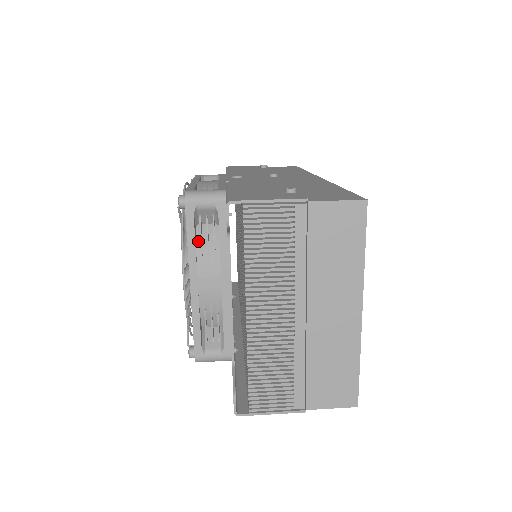
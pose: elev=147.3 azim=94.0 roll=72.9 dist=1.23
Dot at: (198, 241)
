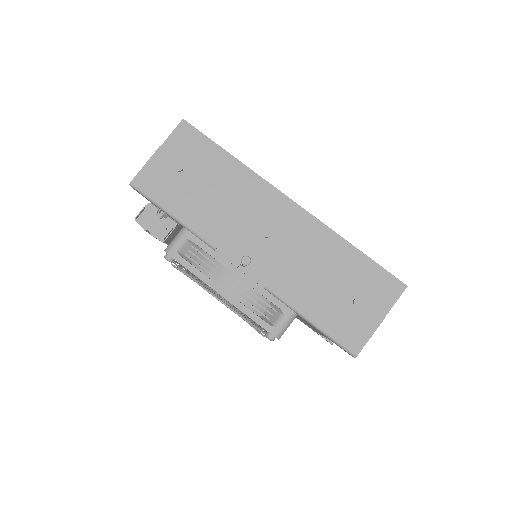
Dot at: occluded
